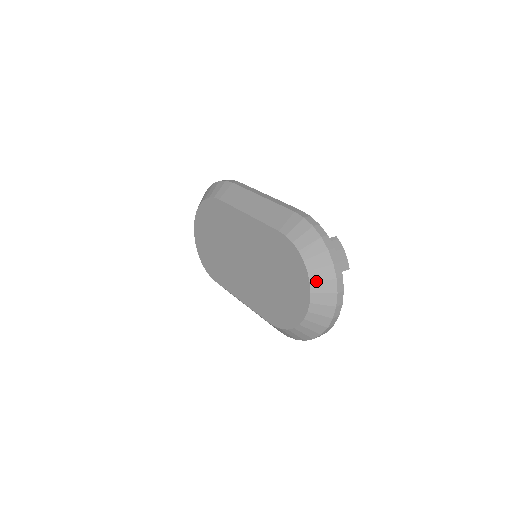
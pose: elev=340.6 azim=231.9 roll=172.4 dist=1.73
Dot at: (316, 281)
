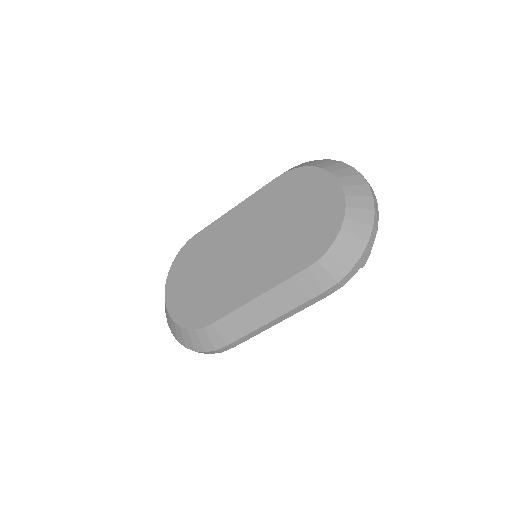
Dot at: (335, 170)
